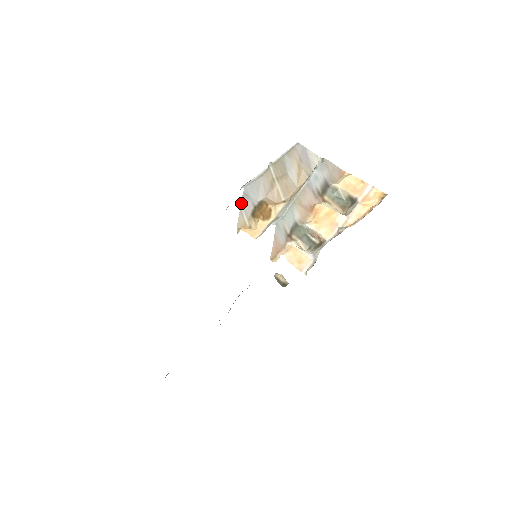
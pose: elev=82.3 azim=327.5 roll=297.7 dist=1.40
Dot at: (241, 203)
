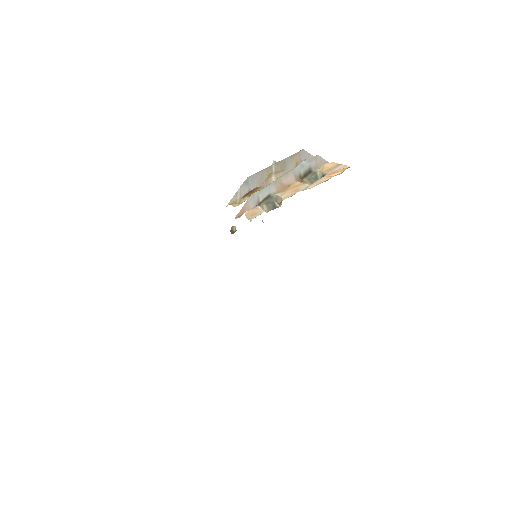
Dot at: (240, 188)
